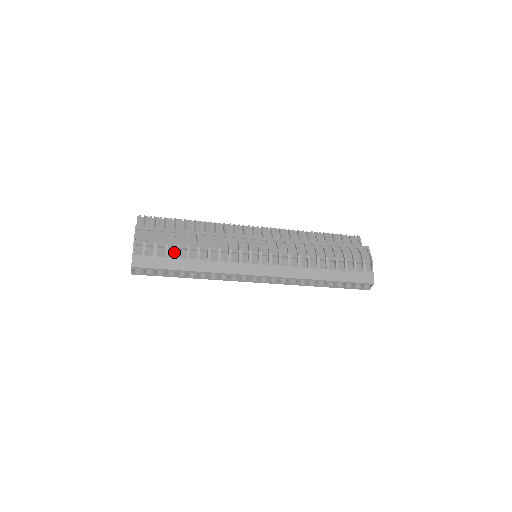
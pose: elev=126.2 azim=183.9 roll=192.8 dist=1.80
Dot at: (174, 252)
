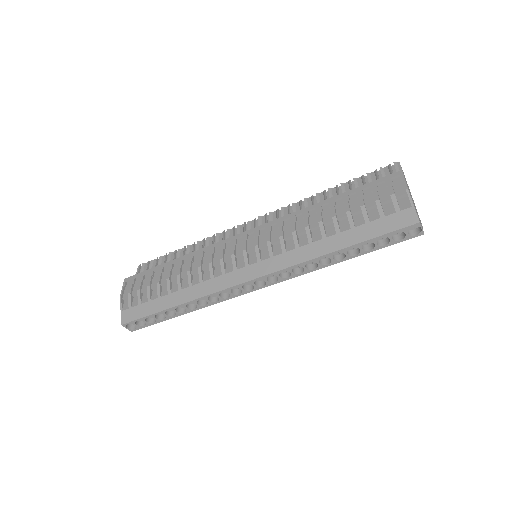
Dot at: (157, 292)
